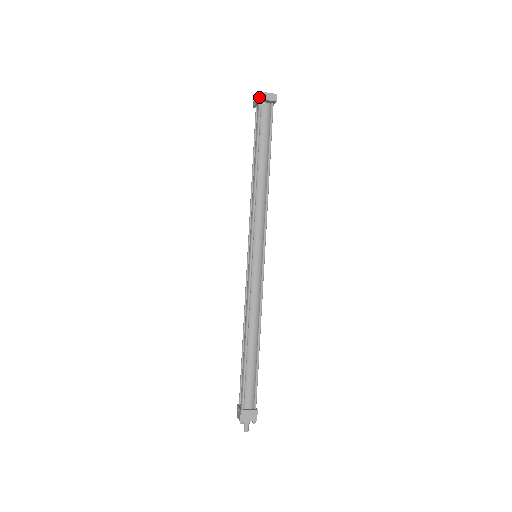
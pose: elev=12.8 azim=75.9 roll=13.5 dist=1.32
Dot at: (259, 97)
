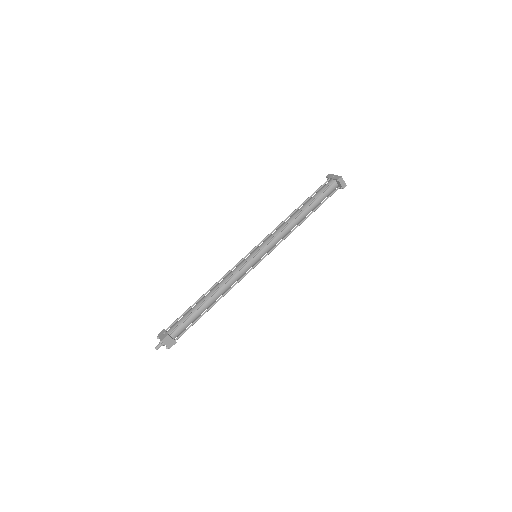
Dot at: (339, 178)
